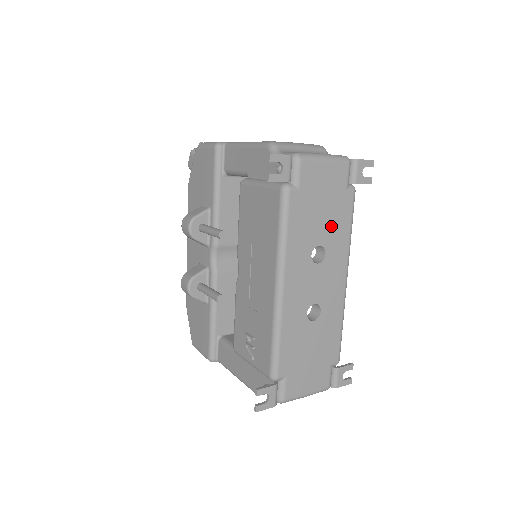
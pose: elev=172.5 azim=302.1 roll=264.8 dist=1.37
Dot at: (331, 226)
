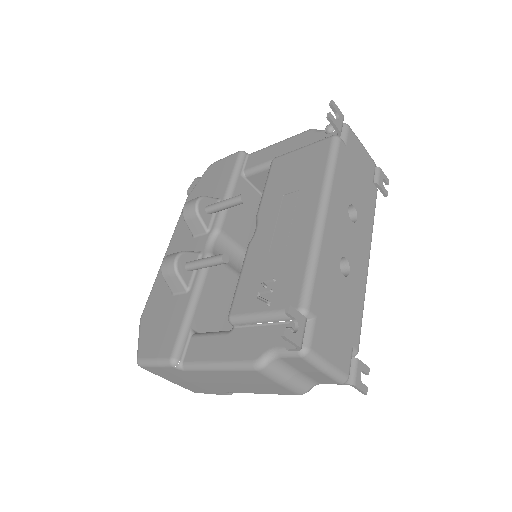
Dot at: (362, 199)
